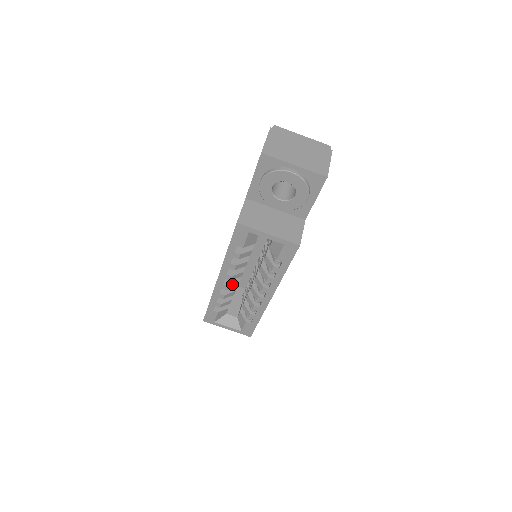
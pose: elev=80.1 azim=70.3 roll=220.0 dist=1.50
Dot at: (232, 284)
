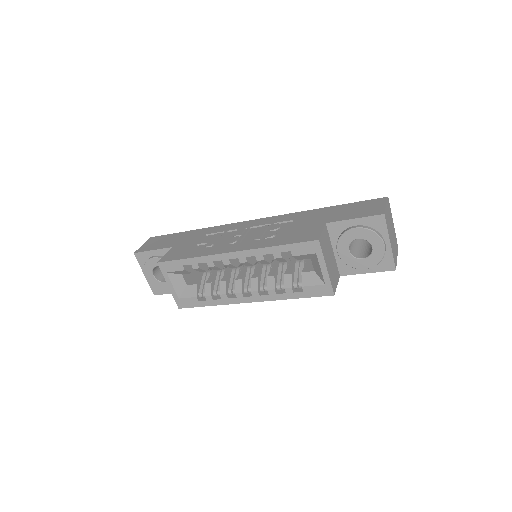
Dot at: (233, 265)
